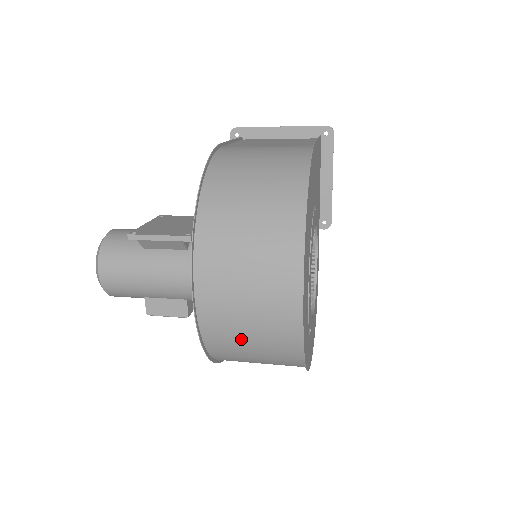
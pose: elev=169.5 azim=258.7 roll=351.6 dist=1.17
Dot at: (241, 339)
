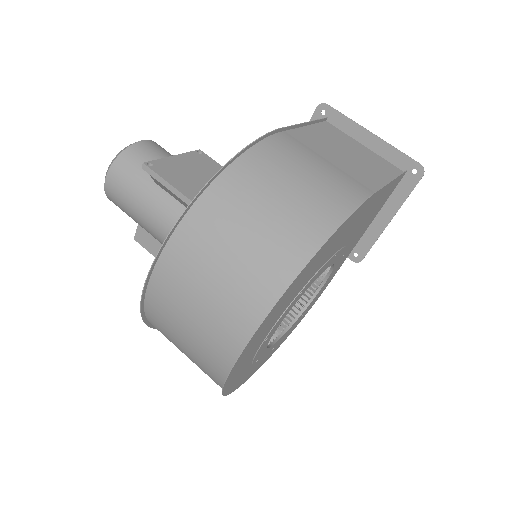
Dot at: (176, 339)
